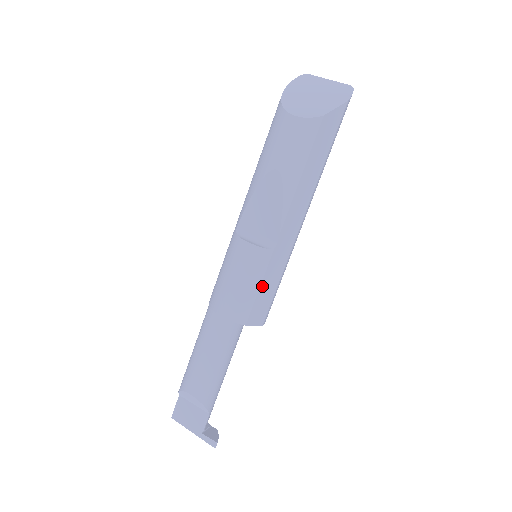
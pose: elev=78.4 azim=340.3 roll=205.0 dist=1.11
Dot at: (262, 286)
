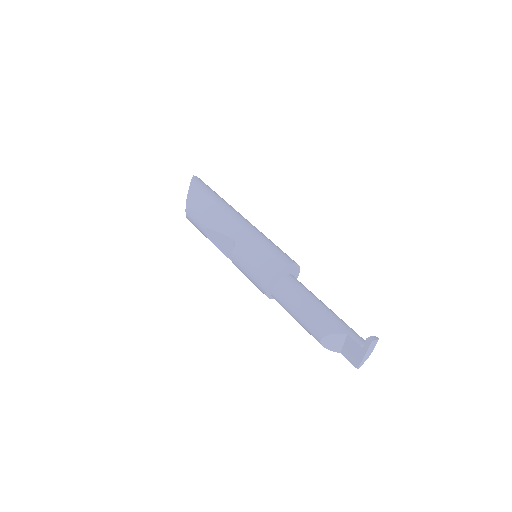
Dot at: (254, 258)
